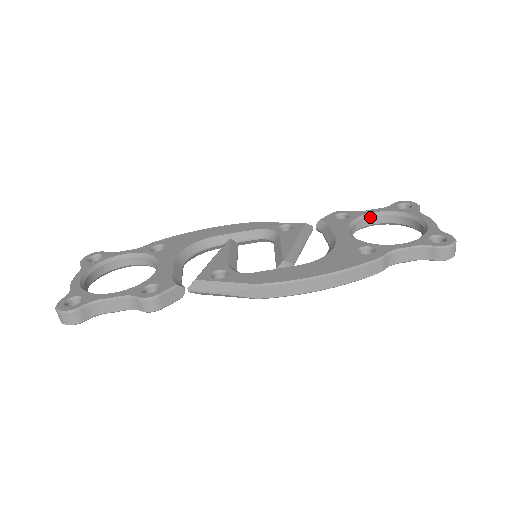
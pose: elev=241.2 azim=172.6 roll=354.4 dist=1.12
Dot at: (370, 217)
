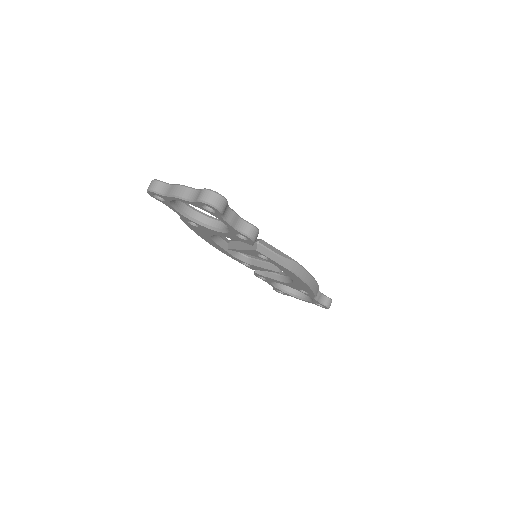
Dot at: occluded
